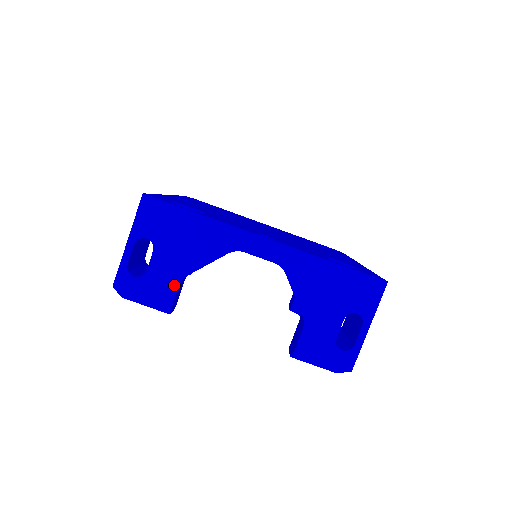
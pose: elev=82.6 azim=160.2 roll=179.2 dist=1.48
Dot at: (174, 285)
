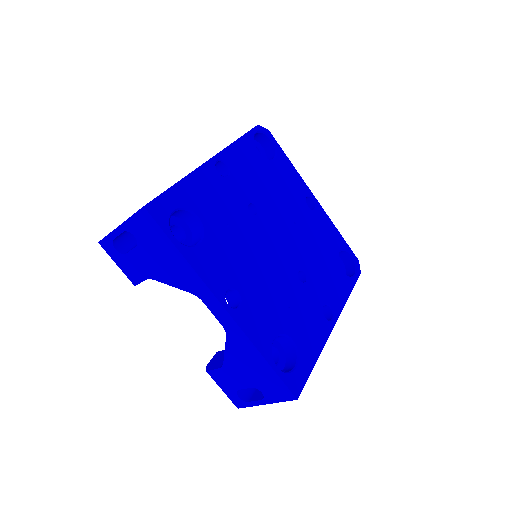
Dot at: (142, 277)
